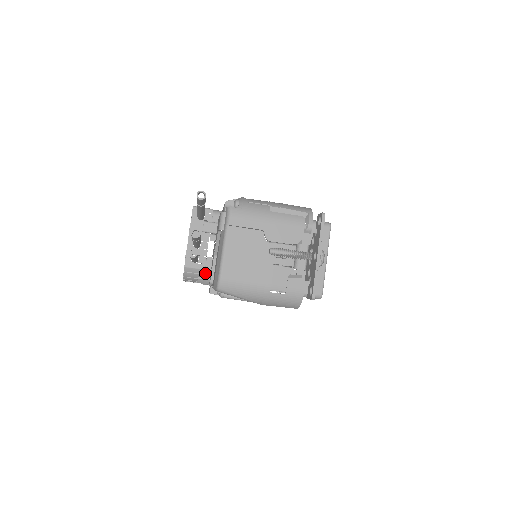
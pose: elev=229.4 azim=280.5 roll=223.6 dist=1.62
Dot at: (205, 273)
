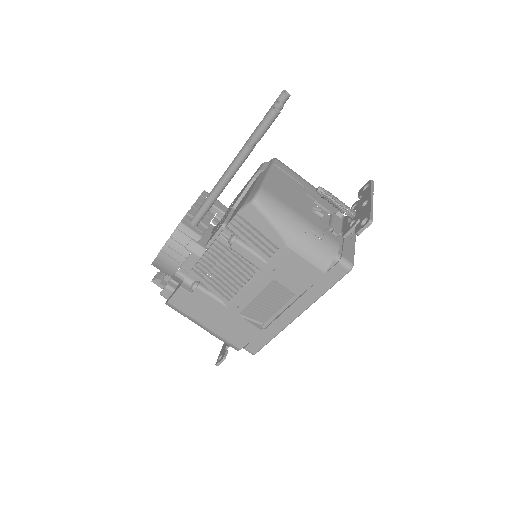
Dot at: (201, 240)
